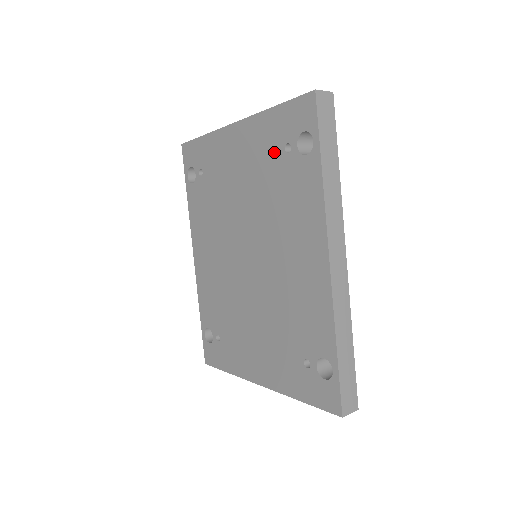
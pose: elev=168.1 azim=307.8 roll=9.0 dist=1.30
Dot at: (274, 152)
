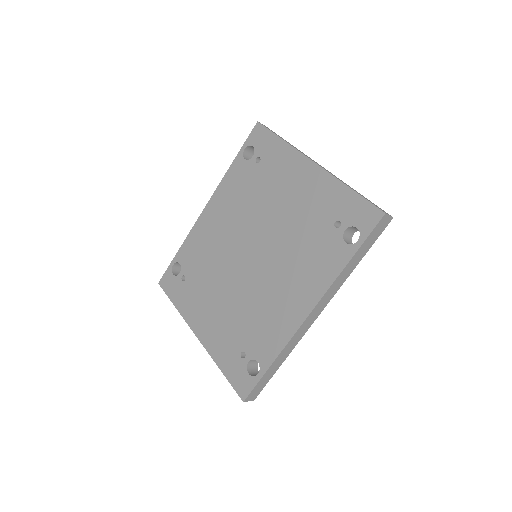
Dot at: (326, 215)
